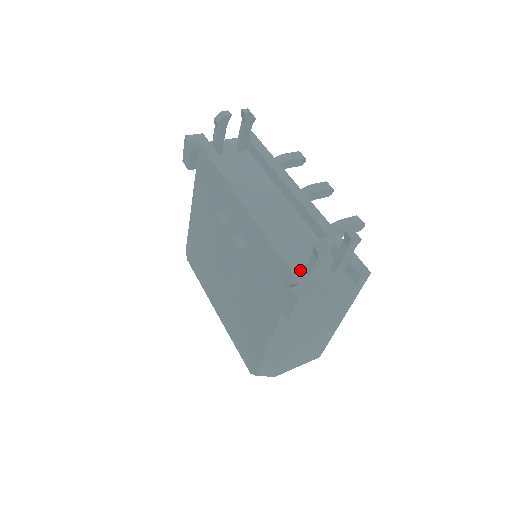
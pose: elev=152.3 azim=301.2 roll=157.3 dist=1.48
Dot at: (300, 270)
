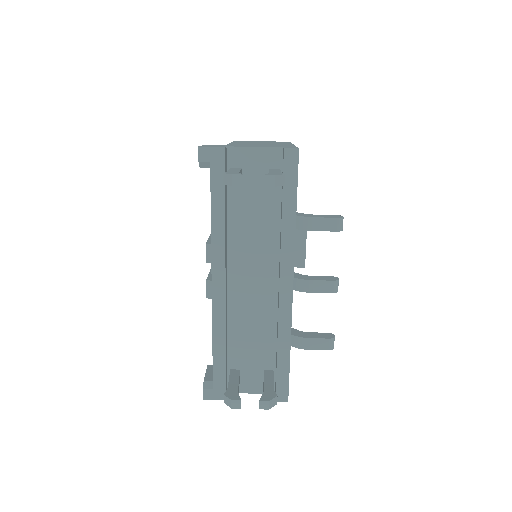
Dot at: (222, 377)
